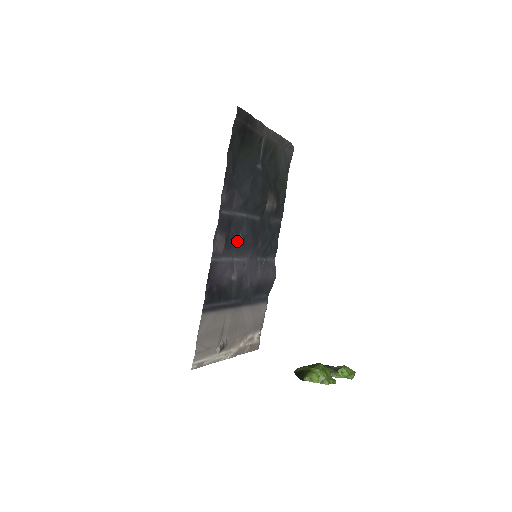
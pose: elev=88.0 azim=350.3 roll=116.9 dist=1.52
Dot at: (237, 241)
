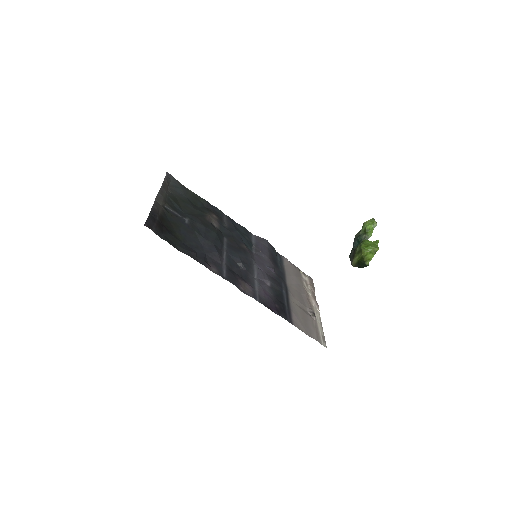
Dot at: (243, 269)
